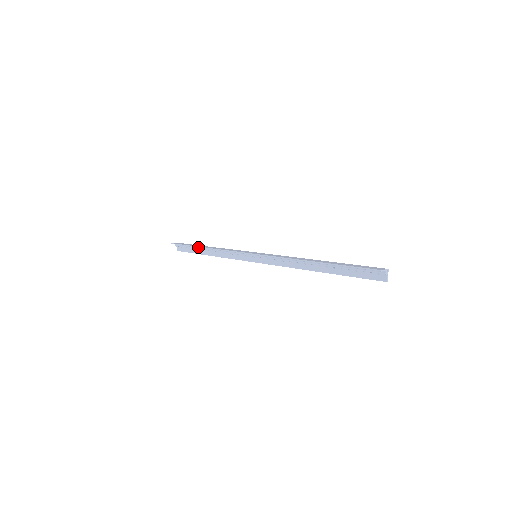
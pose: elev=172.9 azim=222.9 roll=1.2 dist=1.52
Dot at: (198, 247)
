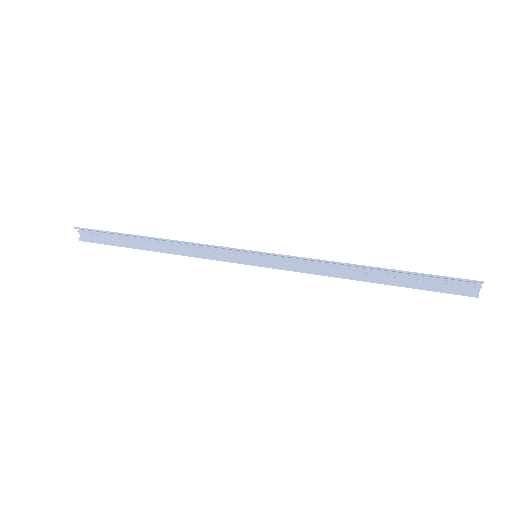
Dot at: (139, 236)
